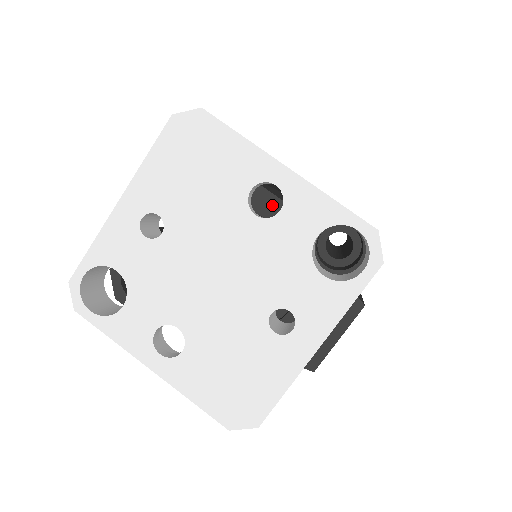
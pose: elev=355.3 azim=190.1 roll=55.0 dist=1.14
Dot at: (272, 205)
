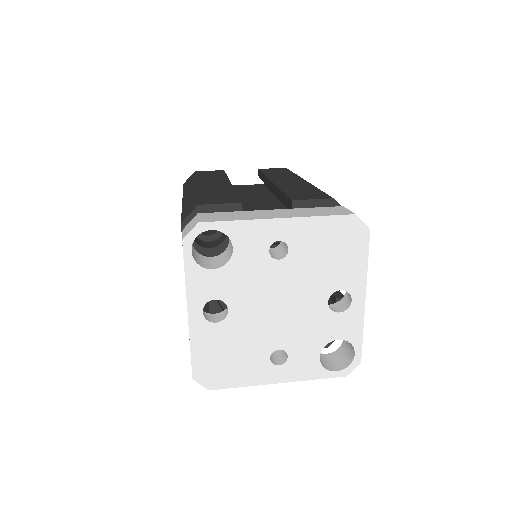
Dot at: occluded
